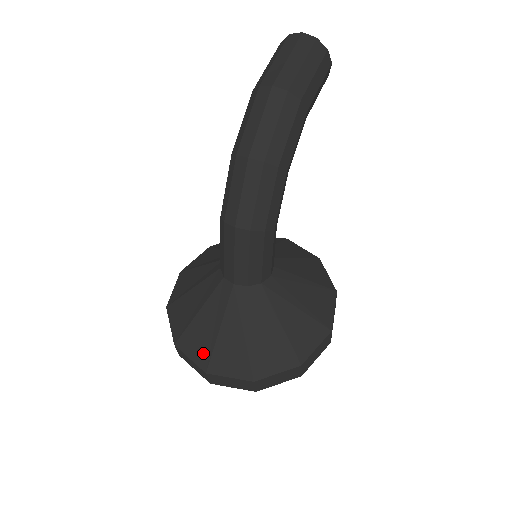
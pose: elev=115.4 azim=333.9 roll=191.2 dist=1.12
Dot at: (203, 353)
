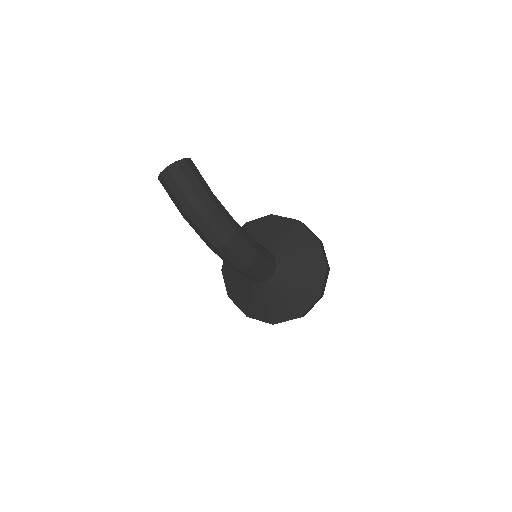
Dot at: (289, 314)
